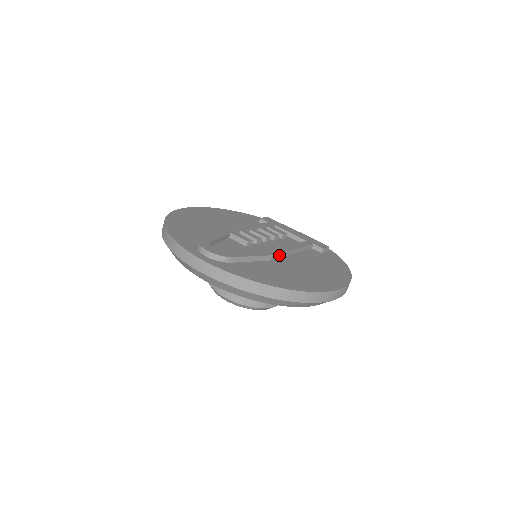
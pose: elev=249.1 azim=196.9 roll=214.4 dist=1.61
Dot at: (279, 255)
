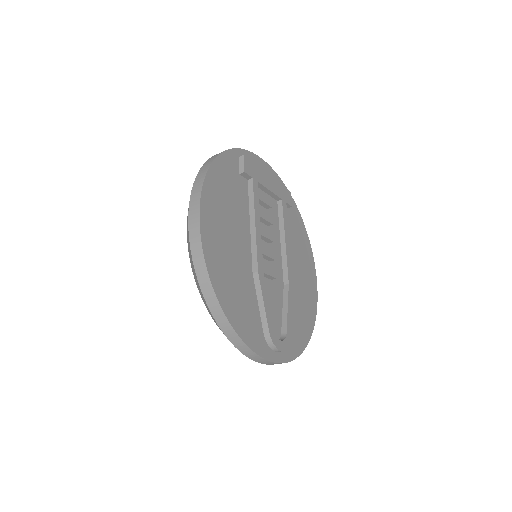
Dot at: (290, 273)
